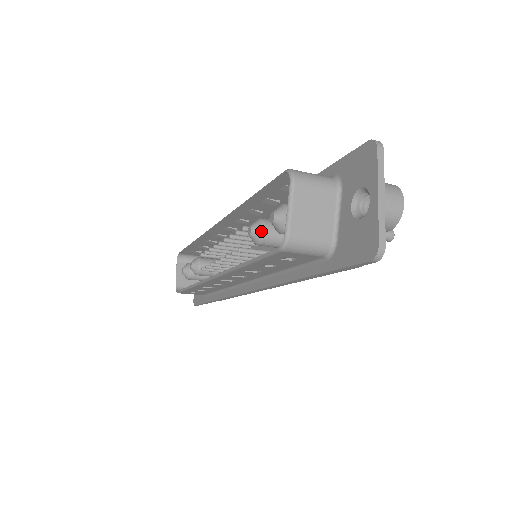
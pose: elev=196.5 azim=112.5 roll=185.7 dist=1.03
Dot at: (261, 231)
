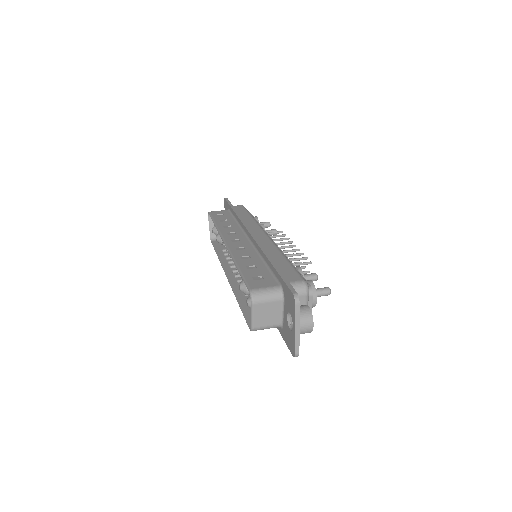
Dot at: (246, 291)
